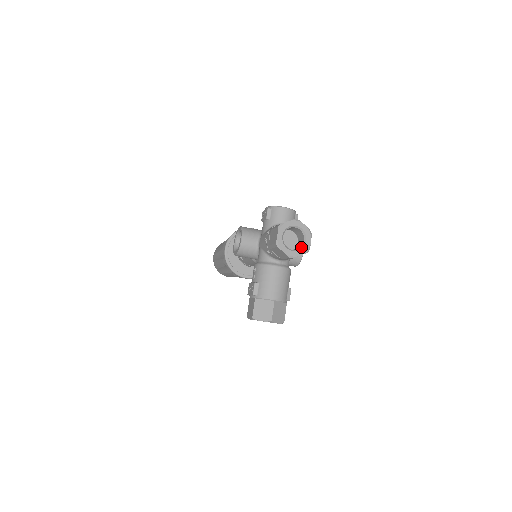
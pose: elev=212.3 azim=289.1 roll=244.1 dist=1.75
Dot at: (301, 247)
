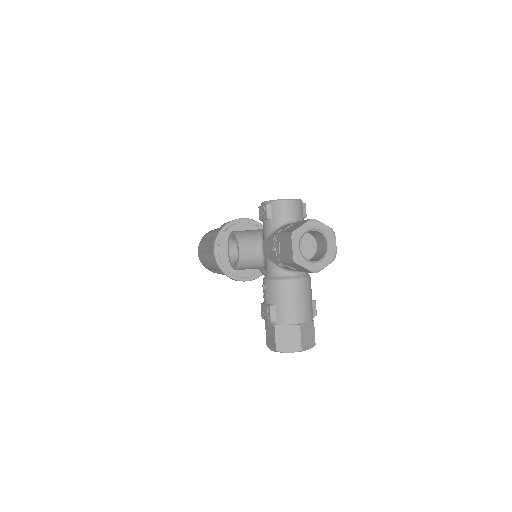
Dot at: (325, 255)
